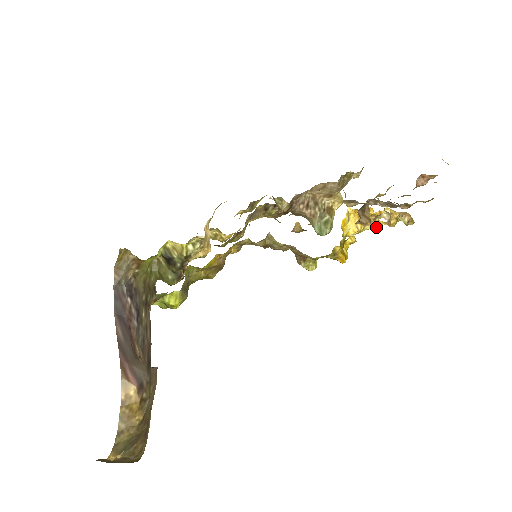
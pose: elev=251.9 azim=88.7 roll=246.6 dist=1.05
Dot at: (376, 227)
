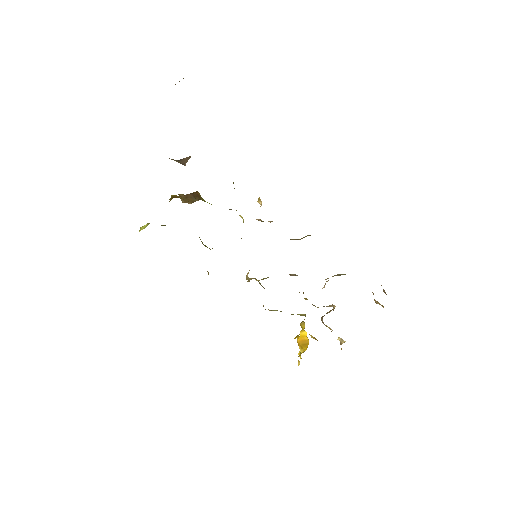
Dot at: occluded
